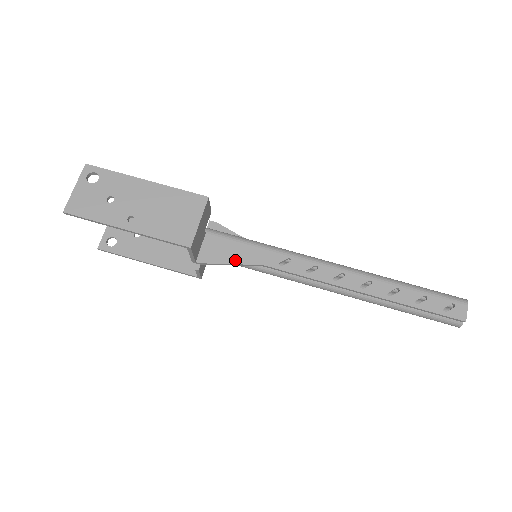
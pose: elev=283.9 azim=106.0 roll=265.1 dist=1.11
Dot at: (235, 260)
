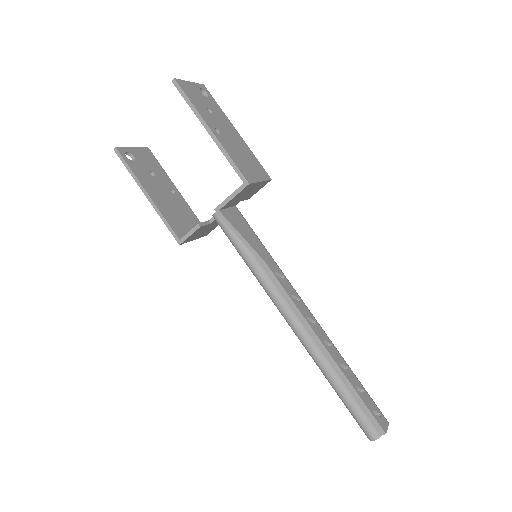
Dot at: (247, 238)
